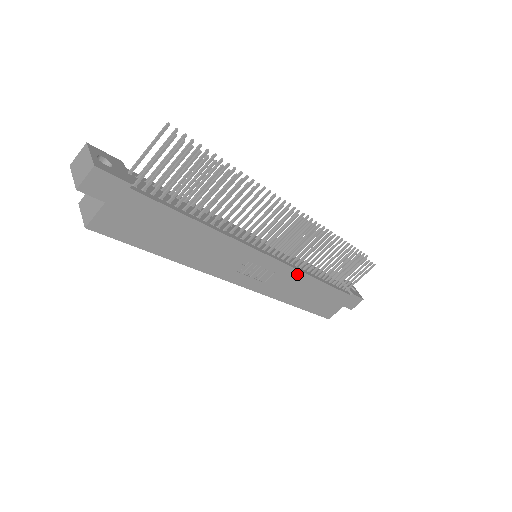
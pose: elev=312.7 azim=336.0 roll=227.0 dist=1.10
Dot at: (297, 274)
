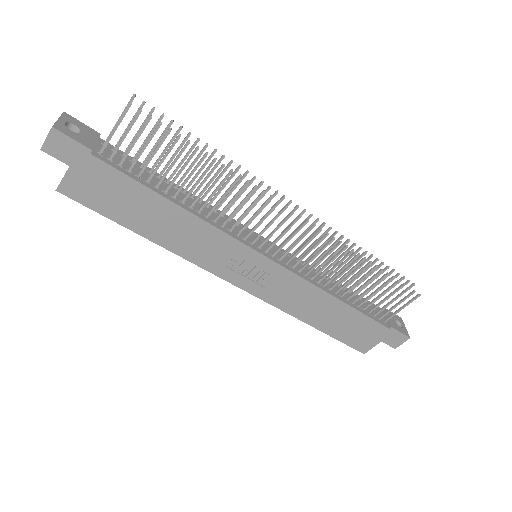
Dot at: (305, 285)
